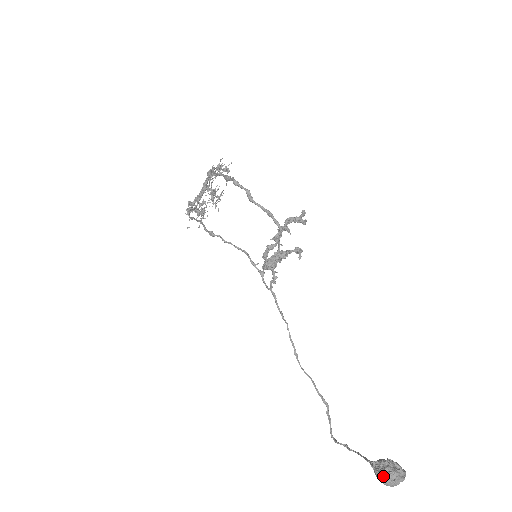
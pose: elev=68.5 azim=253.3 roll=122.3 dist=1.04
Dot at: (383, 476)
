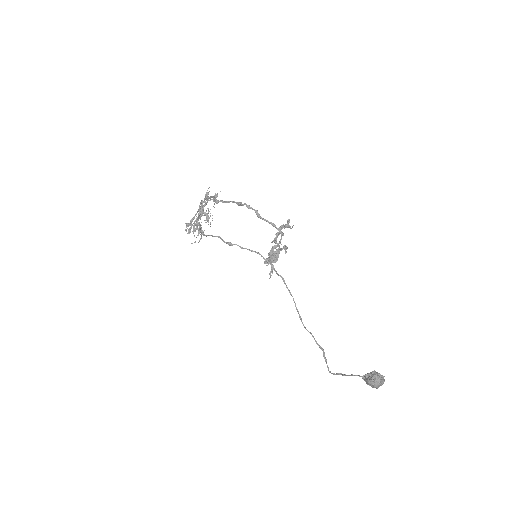
Dot at: (372, 381)
